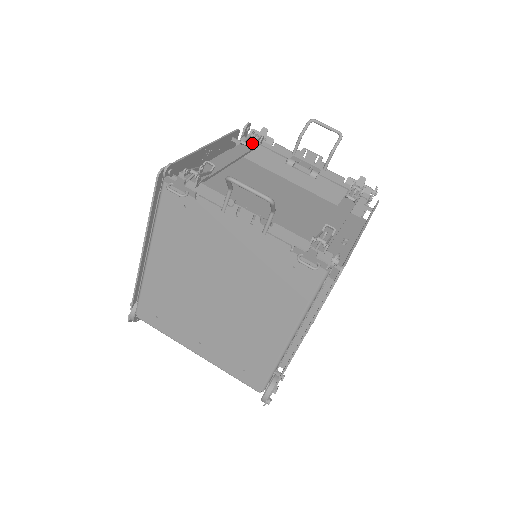
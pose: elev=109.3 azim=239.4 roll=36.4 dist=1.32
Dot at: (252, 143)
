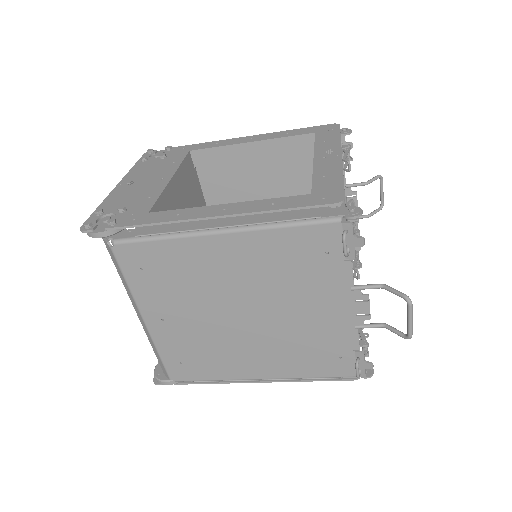
Dot at: occluded
